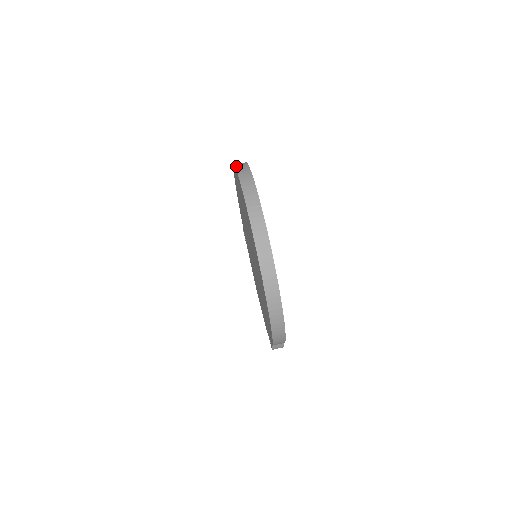
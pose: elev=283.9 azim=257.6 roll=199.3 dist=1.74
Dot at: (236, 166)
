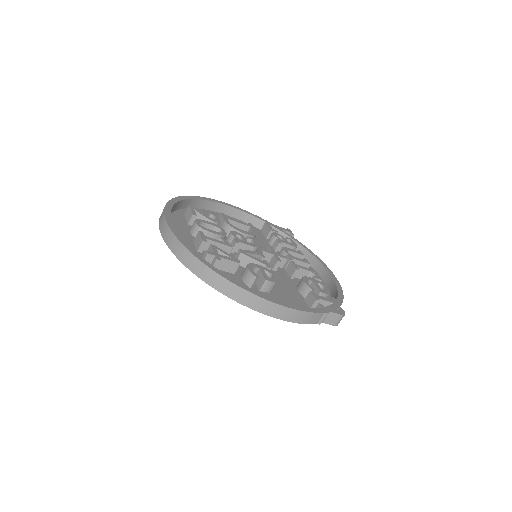
Dot at: occluded
